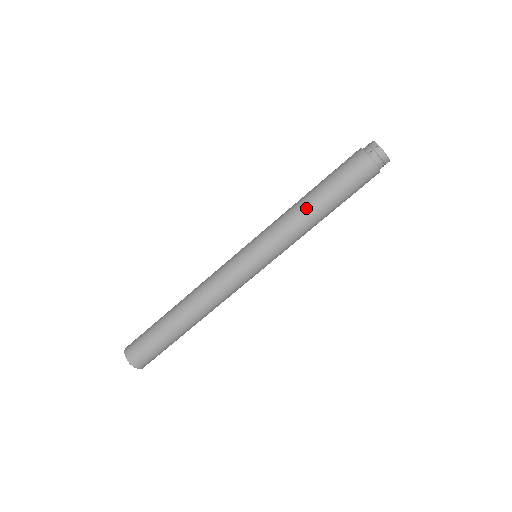
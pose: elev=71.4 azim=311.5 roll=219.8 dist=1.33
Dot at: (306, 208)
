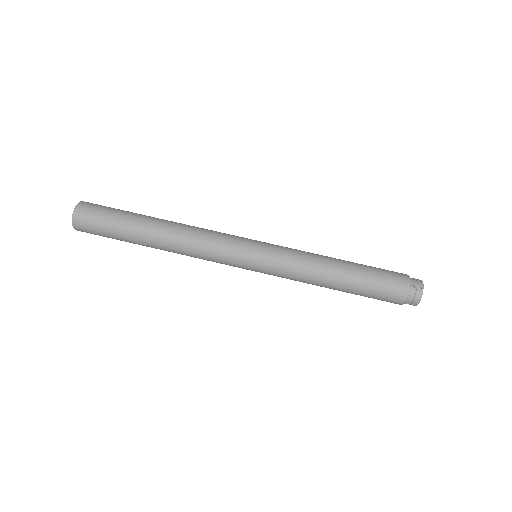
Dot at: (330, 269)
